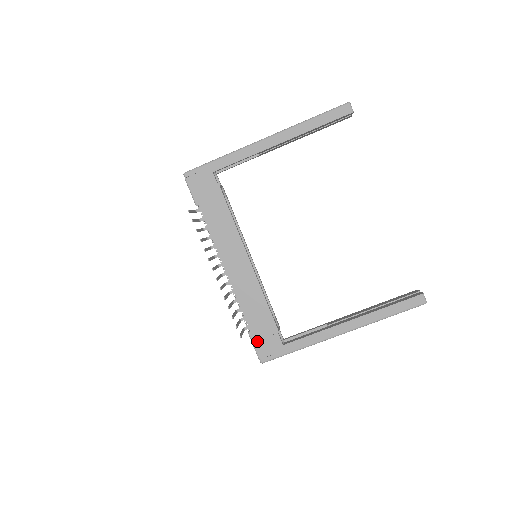
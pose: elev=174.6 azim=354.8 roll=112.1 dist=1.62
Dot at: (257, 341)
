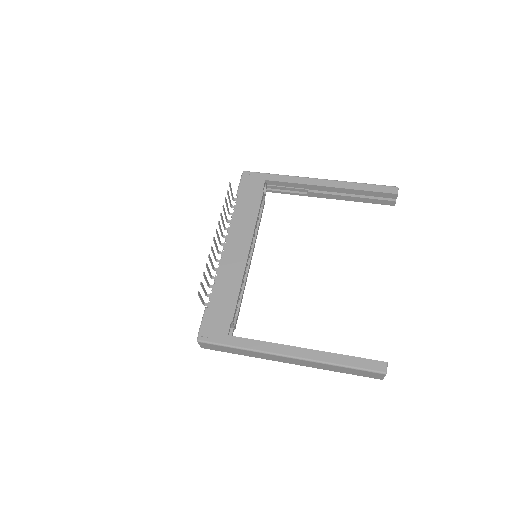
Dot at: (208, 318)
